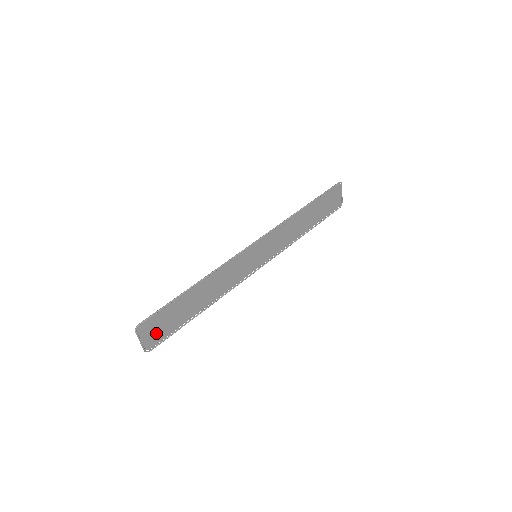
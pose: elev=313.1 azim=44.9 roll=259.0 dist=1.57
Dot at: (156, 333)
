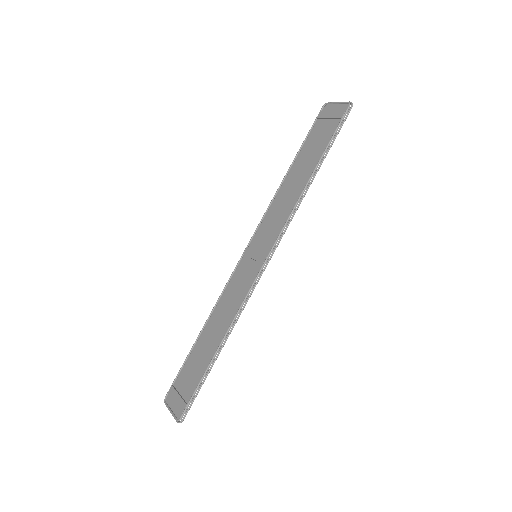
Dot at: (179, 393)
